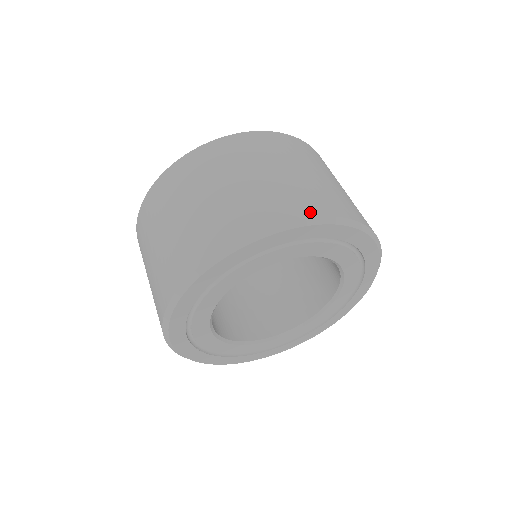
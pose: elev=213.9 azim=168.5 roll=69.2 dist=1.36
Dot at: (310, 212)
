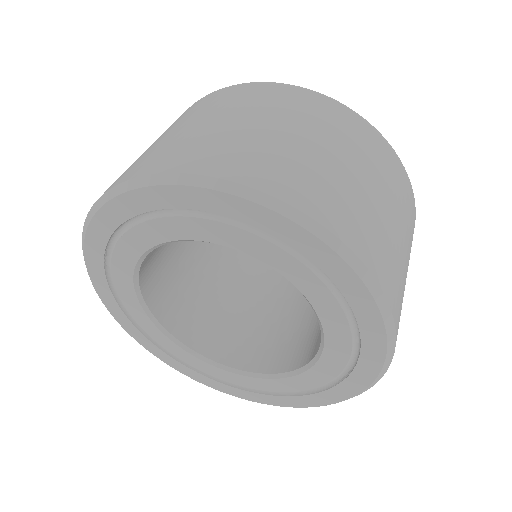
Dot at: (130, 176)
